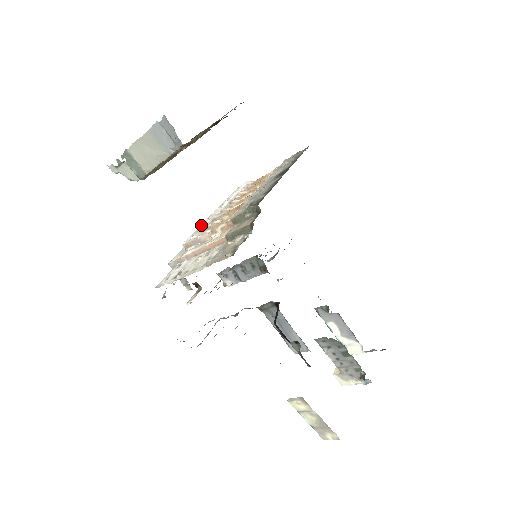
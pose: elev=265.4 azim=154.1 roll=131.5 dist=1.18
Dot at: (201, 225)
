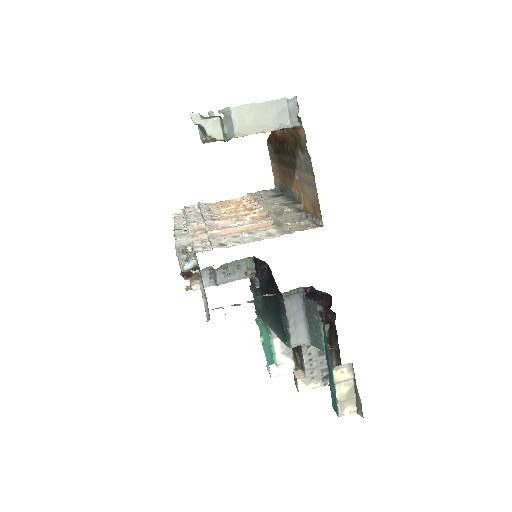
Dot at: (189, 219)
